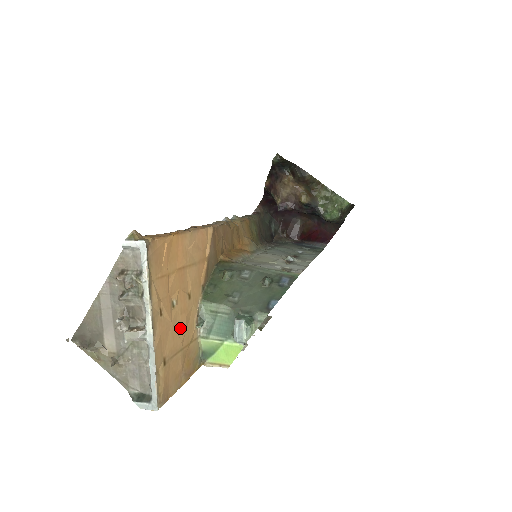
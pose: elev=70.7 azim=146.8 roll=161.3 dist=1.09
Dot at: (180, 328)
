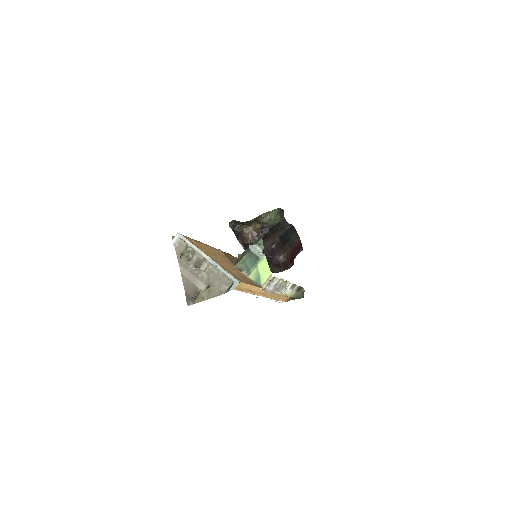
Dot at: (228, 267)
